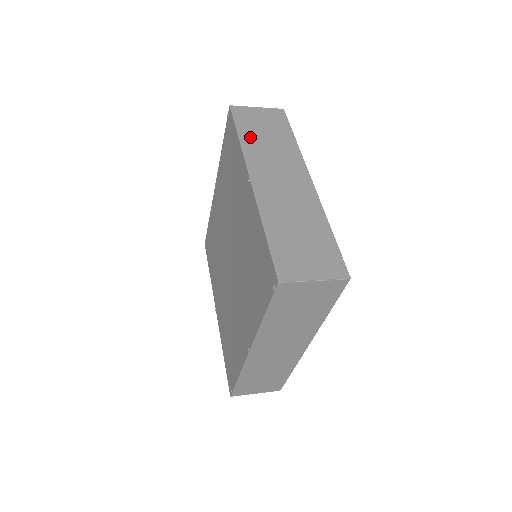
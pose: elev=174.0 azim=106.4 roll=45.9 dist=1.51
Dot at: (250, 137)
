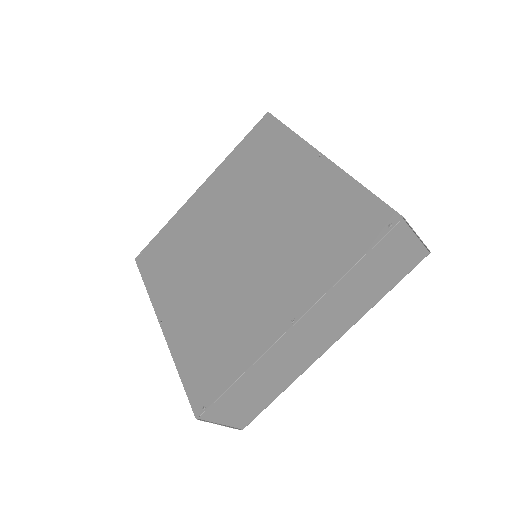
Dot at: occluded
